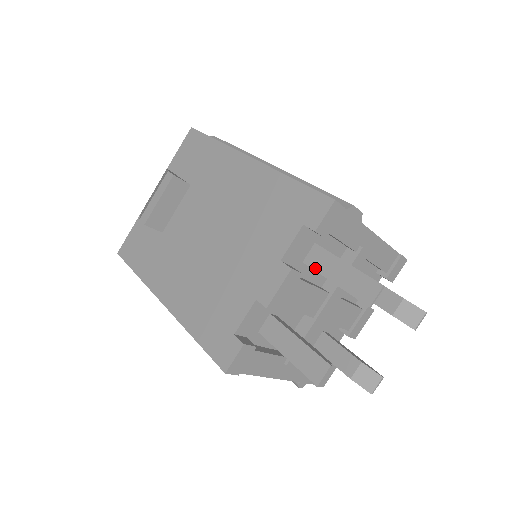
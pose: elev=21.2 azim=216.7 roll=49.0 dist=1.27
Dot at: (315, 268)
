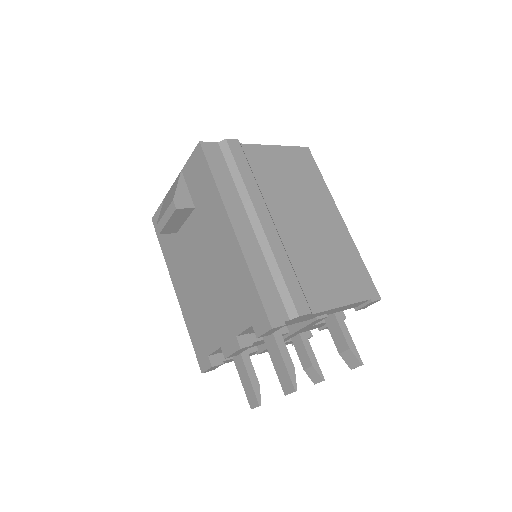
Dot at: (265, 341)
